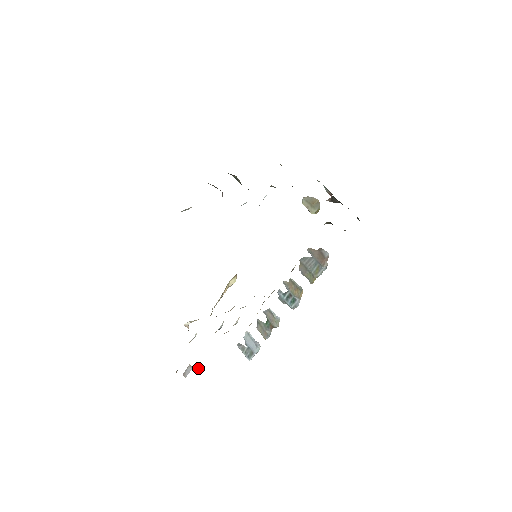
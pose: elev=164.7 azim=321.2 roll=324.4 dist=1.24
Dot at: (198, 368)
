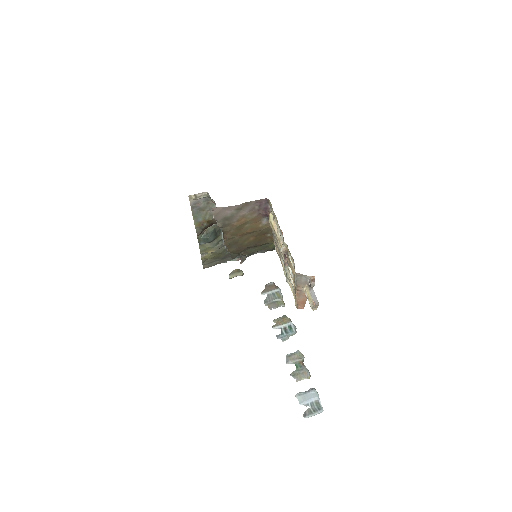
Dot at: occluded
